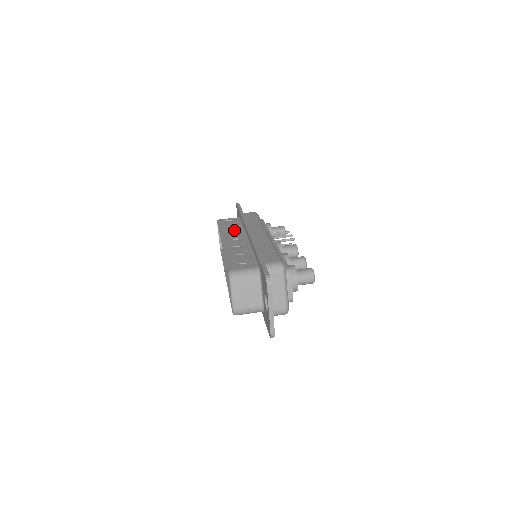
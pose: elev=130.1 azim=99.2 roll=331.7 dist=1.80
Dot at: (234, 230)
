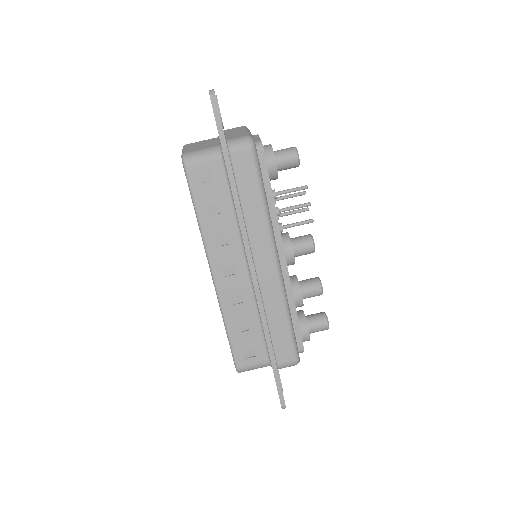
Dot at: (223, 230)
